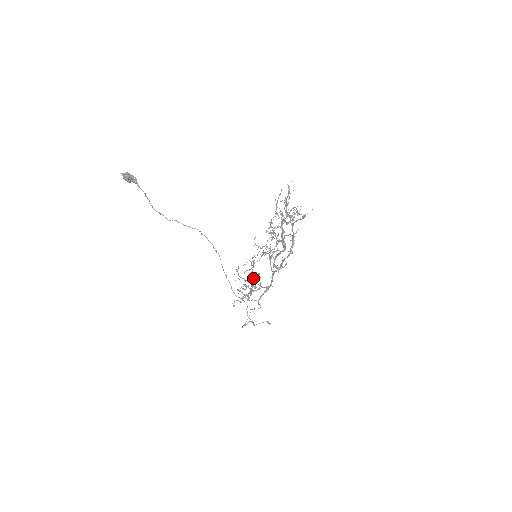
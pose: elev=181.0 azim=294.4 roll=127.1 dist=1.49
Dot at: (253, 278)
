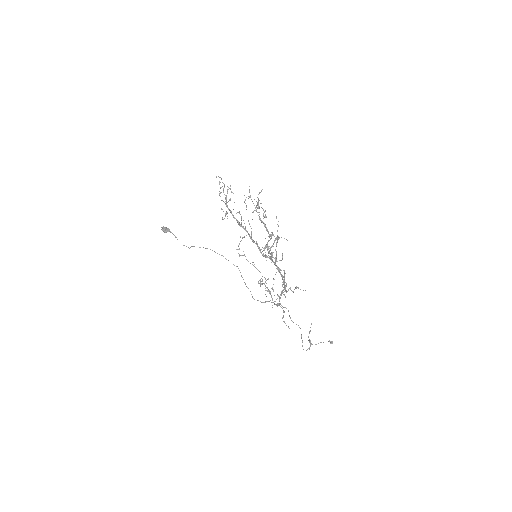
Dot at: occluded
